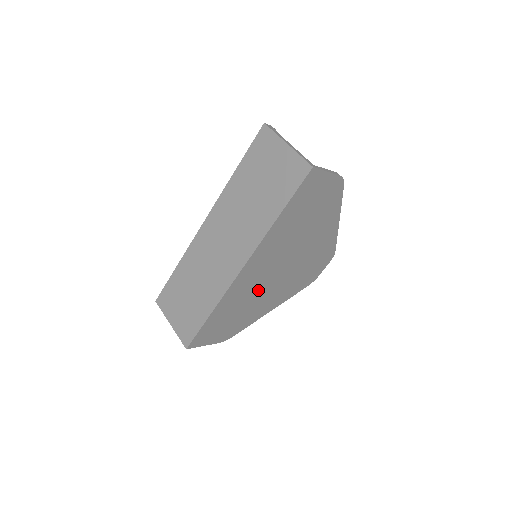
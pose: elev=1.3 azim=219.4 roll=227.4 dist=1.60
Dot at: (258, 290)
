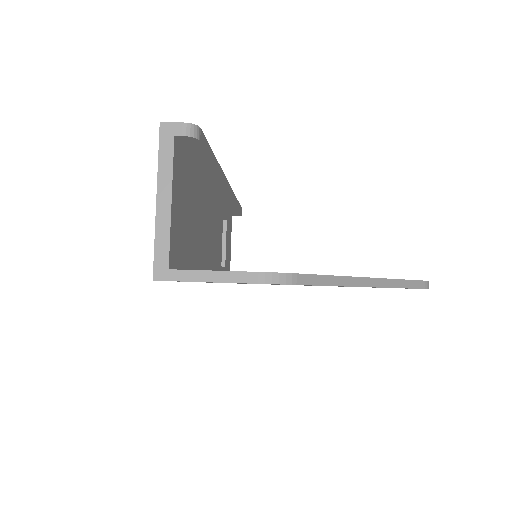
Dot at: occluded
